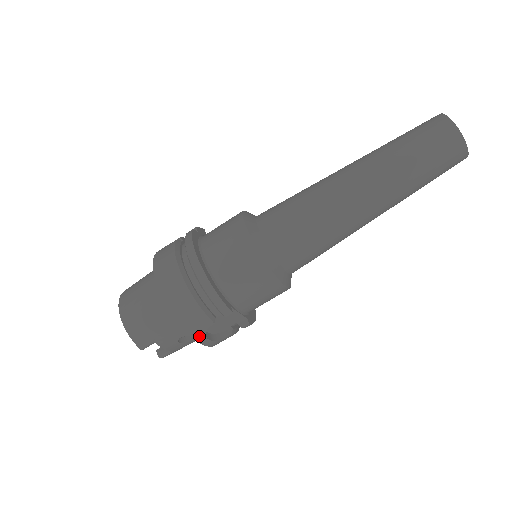
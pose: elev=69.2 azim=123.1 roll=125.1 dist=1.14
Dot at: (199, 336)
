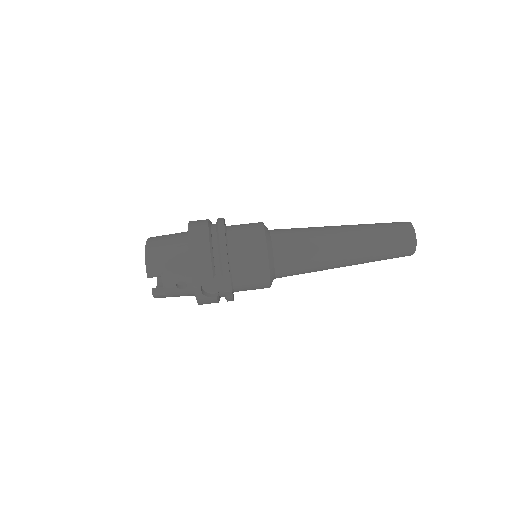
Dot at: (197, 282)
